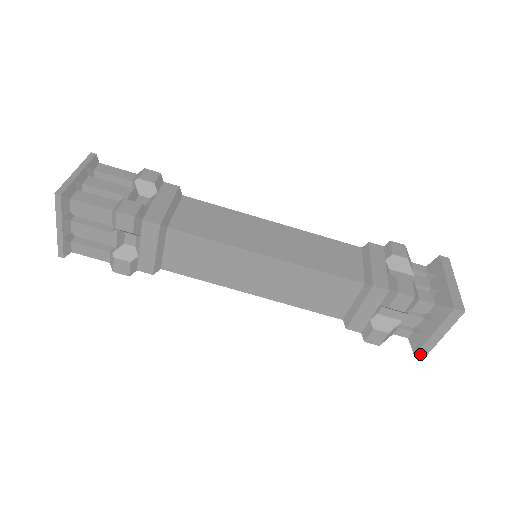
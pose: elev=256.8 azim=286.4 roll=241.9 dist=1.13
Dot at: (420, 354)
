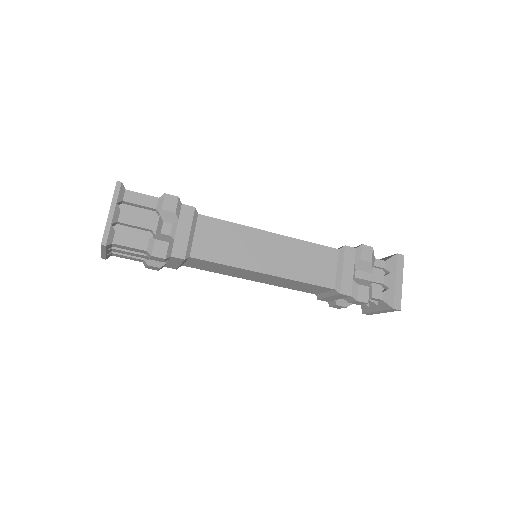
Dot at: (366, 314)
